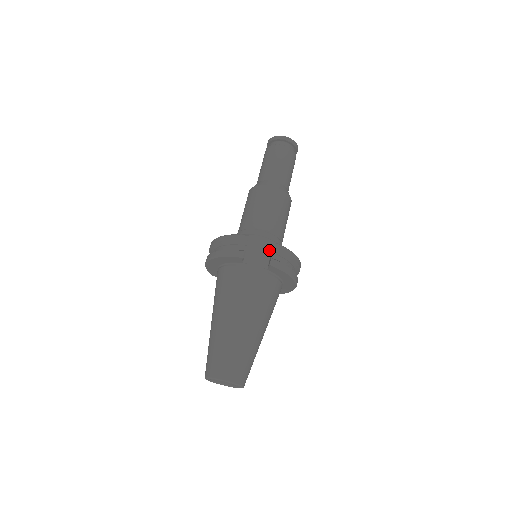
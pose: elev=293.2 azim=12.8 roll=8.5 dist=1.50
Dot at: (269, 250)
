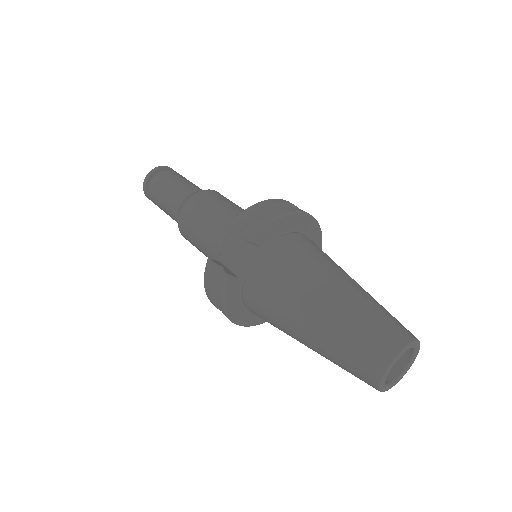
Dot at: (238, 237)
